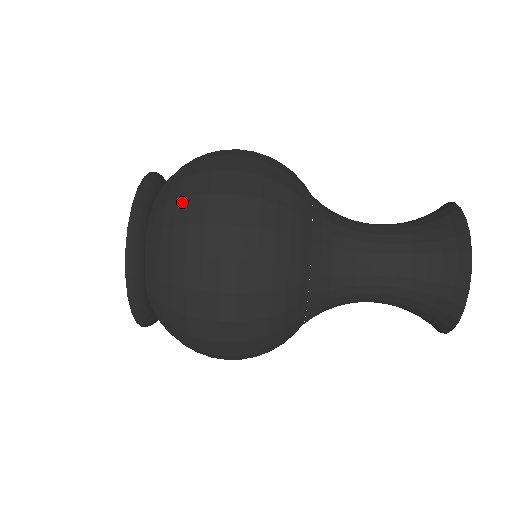
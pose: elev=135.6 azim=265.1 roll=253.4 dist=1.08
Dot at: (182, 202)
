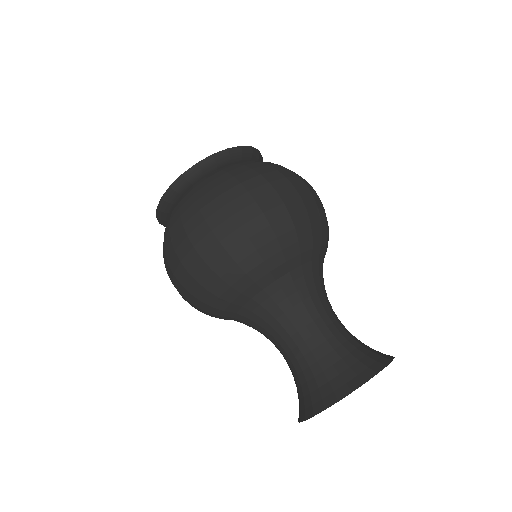
Dot at: (194, 207)
